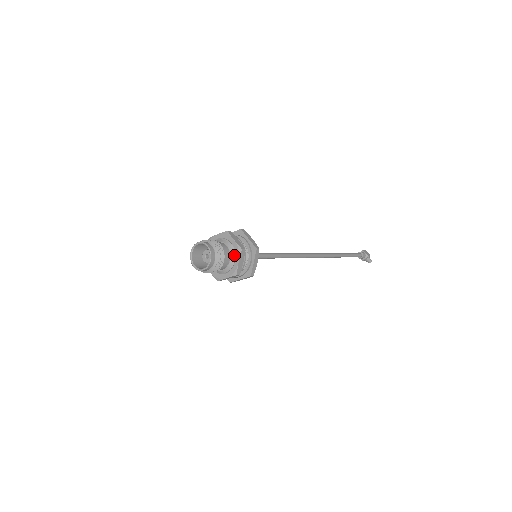
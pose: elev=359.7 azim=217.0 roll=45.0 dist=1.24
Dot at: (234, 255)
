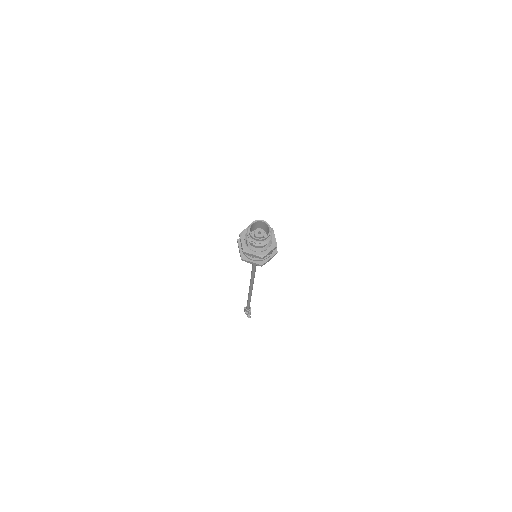
Dot at: (269, 245)
